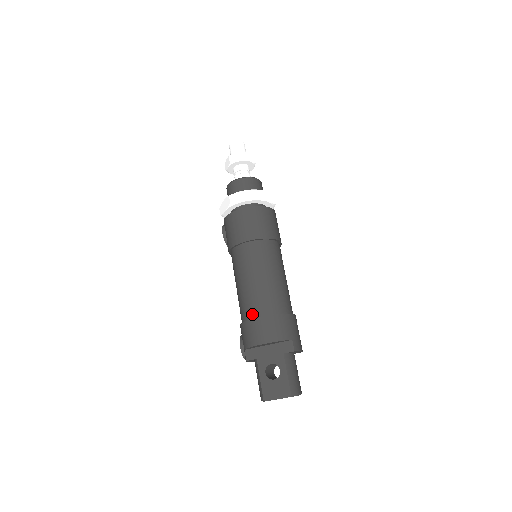
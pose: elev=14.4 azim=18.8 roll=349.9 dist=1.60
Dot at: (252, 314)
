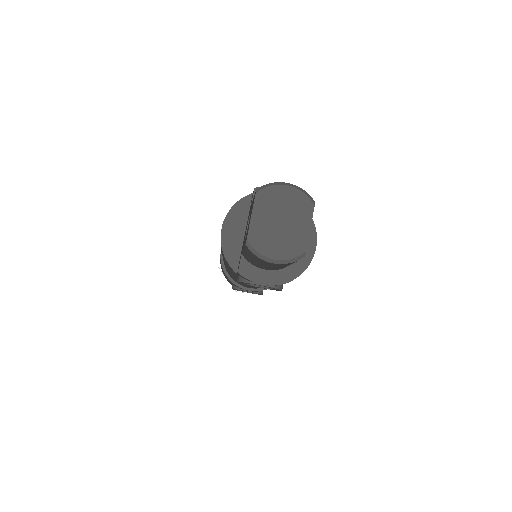
Dot at: occluded
